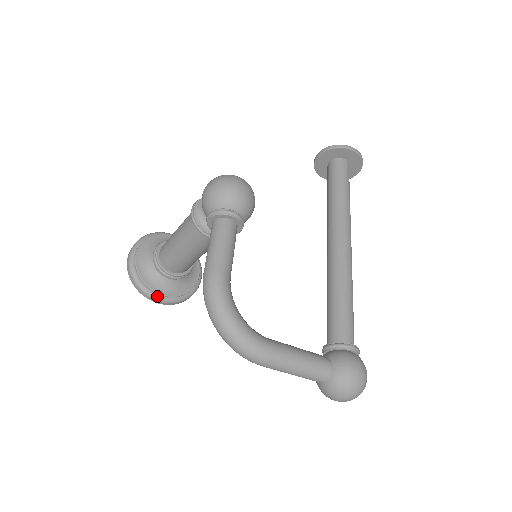
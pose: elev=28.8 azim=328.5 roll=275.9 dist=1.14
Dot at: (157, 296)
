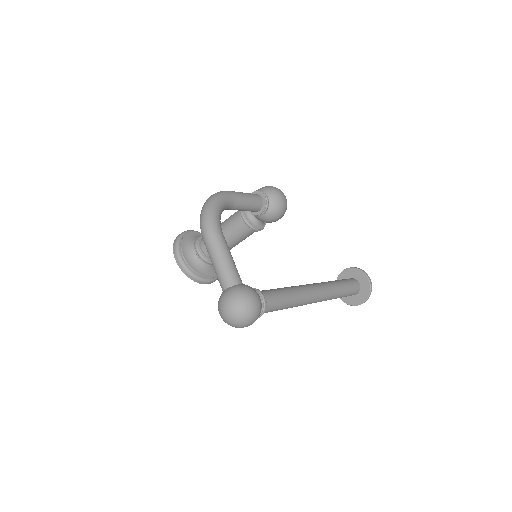
Dot at: (180, 253)
